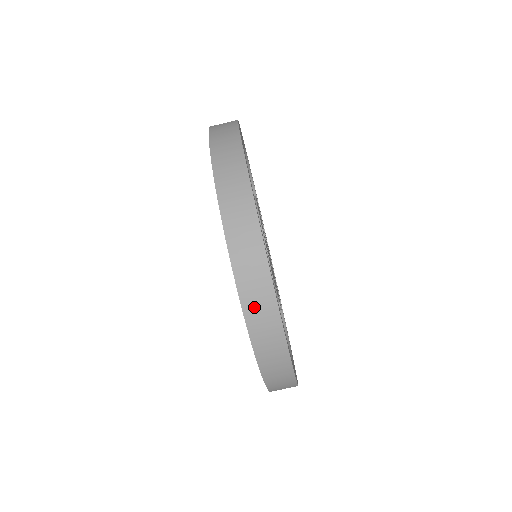
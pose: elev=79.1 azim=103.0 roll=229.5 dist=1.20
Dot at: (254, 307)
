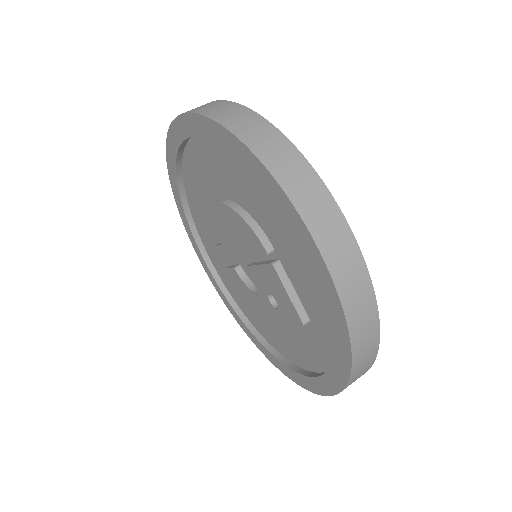
Dot at: (240, 126)
